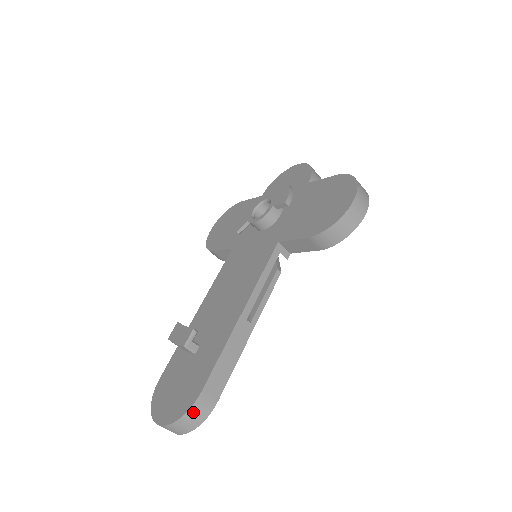
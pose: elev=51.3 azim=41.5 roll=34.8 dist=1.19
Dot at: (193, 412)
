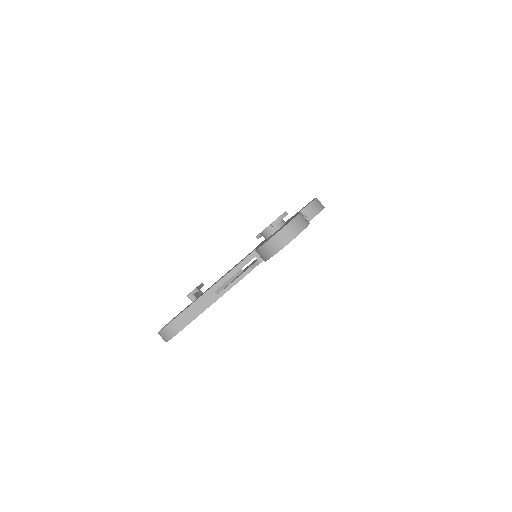
Dot at: (166, 330)
